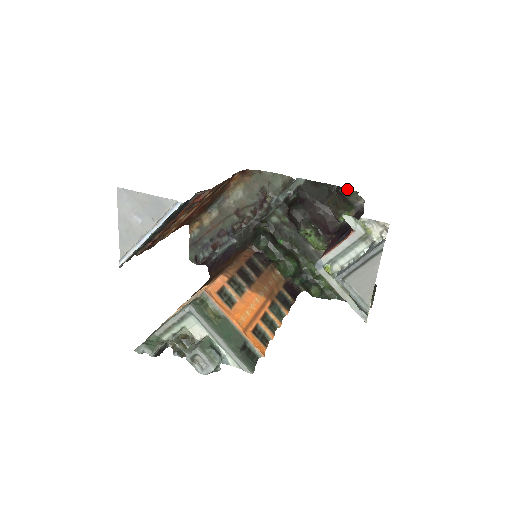
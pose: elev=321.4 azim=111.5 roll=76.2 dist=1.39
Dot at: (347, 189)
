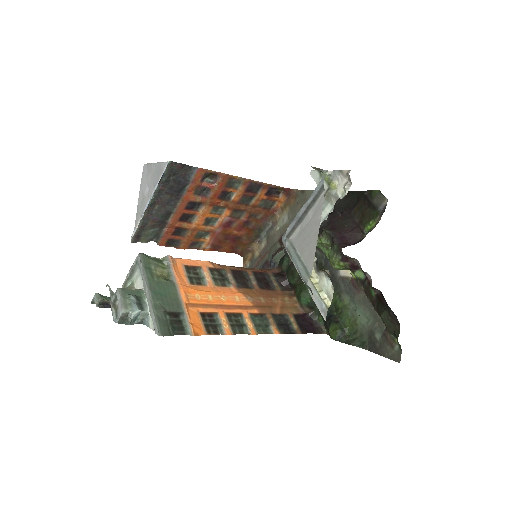
Dot at: occluded
